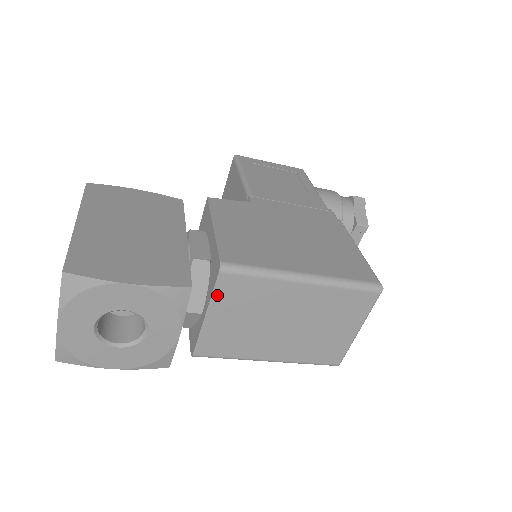
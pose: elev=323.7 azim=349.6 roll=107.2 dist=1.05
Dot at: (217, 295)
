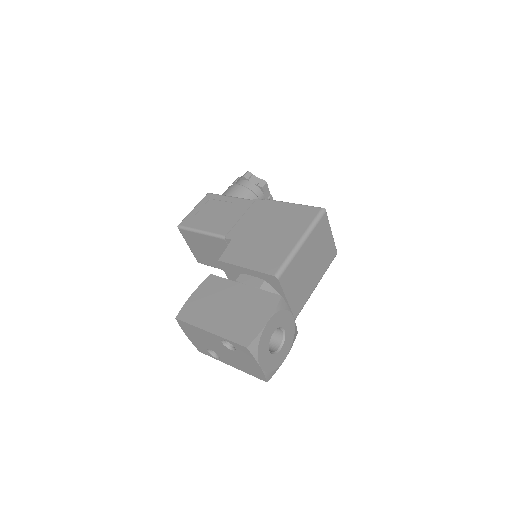
Dot at: (284, 288)
